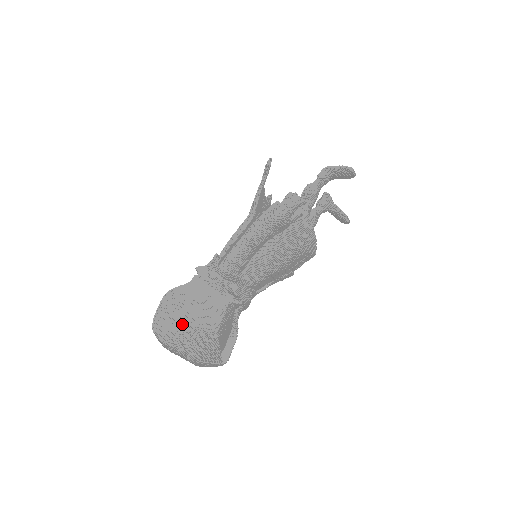
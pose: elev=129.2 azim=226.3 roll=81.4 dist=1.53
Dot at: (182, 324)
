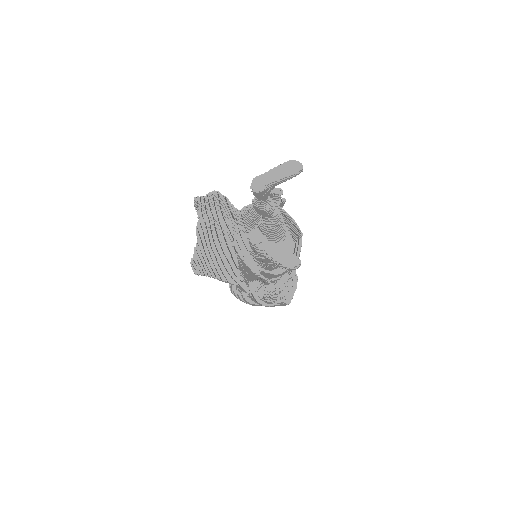
Dot at: occluded
